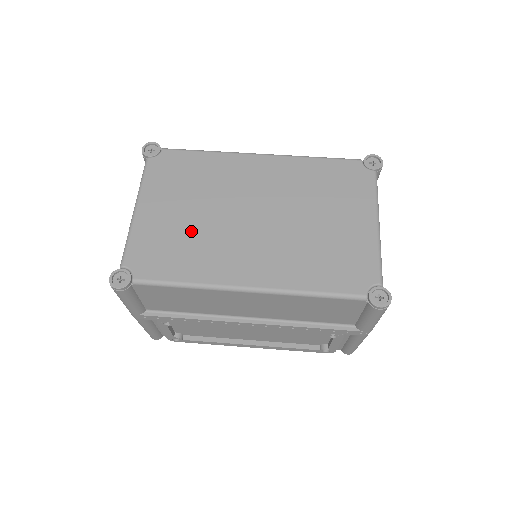
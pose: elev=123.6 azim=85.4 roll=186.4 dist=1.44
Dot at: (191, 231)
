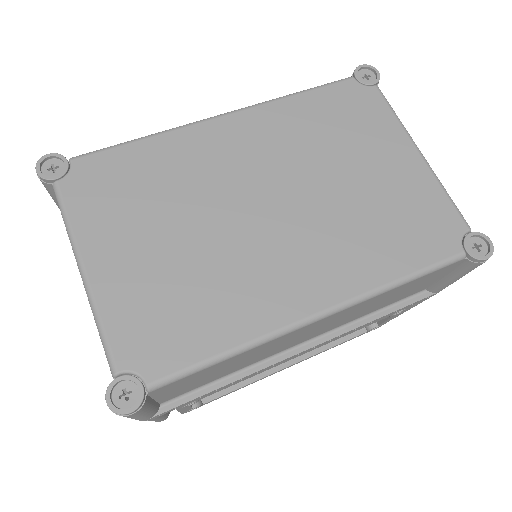
Dot at: (191, 268)
